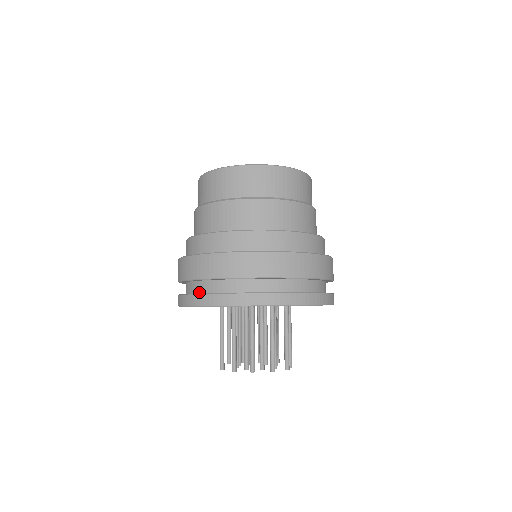
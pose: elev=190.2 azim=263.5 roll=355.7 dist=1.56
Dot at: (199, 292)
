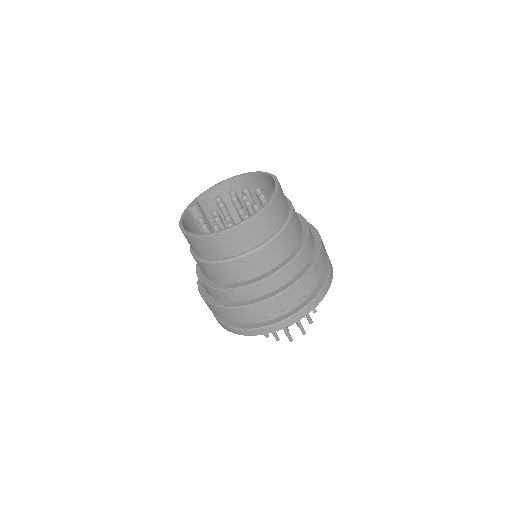
Dot at: occluded
